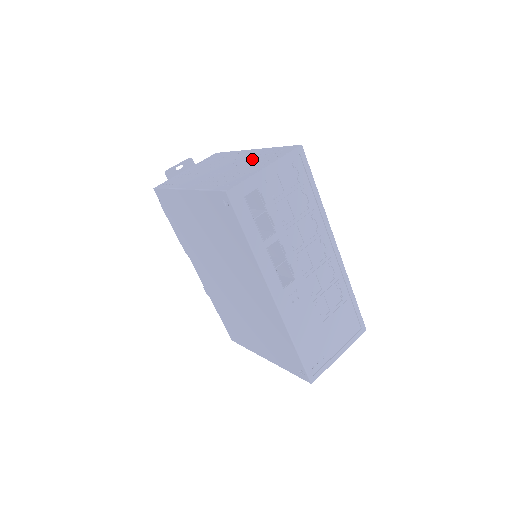
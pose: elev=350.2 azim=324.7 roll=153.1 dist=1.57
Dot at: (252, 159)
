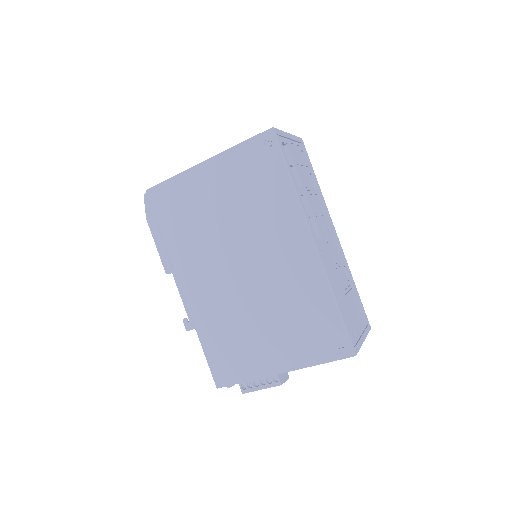
Dot at: occluded
